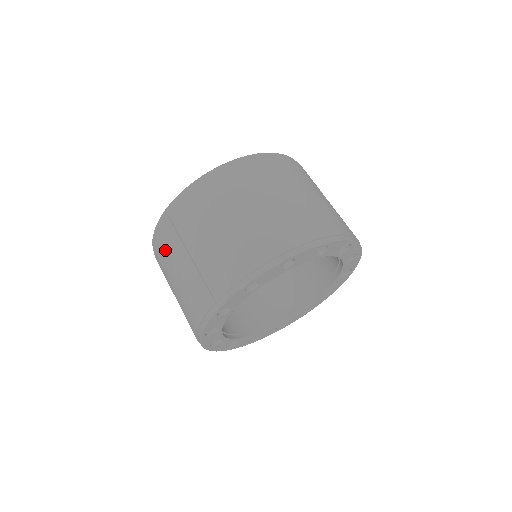
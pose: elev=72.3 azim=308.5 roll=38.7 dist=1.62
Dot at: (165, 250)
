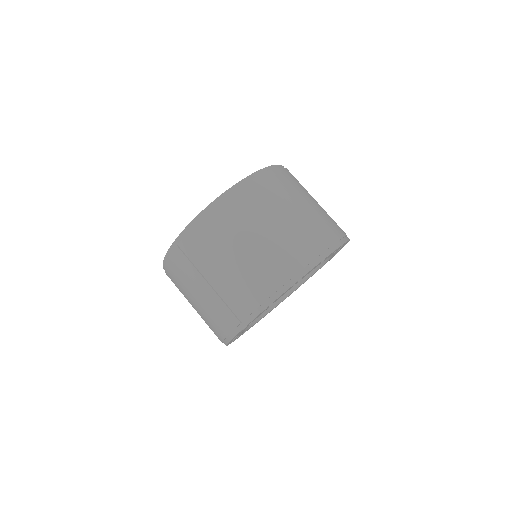
Dot at: (180, 275)
